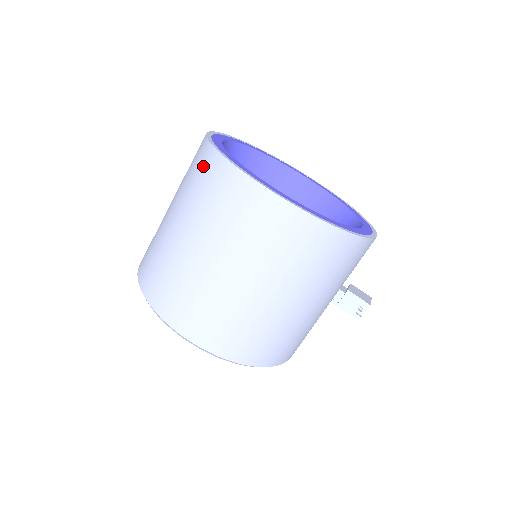
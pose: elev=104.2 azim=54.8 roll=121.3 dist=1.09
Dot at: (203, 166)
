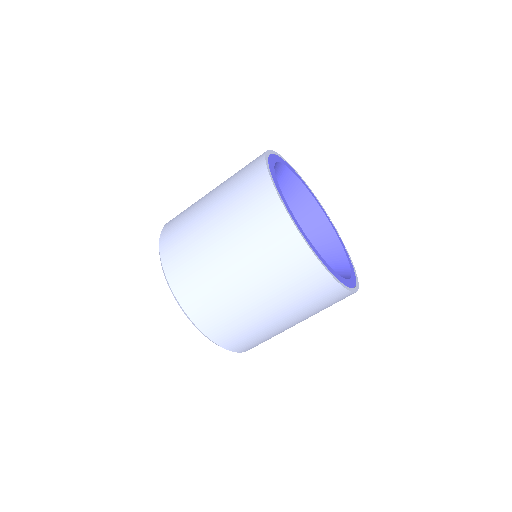
Dot at: (269, 219)
